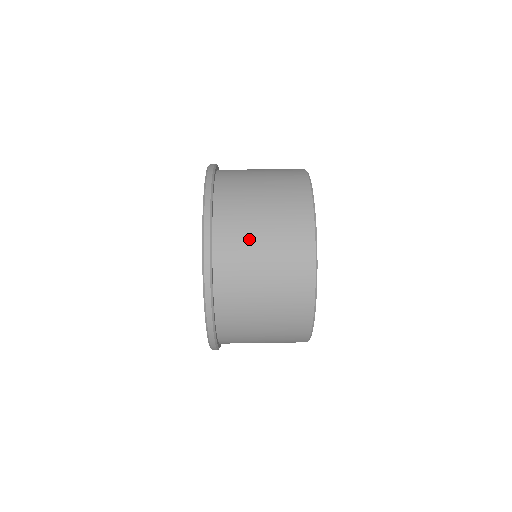
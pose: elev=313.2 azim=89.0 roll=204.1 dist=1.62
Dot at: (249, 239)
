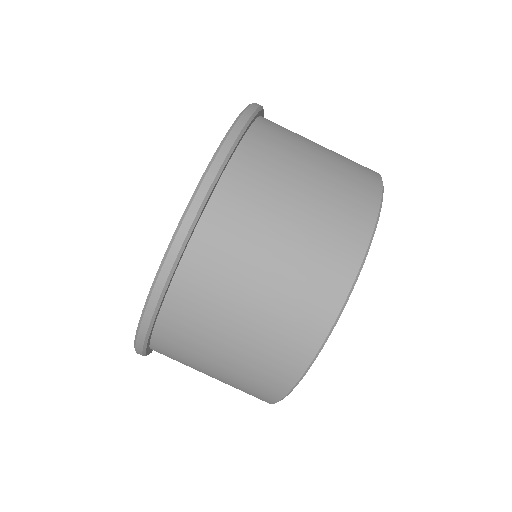
Dot at: (202, 351)
